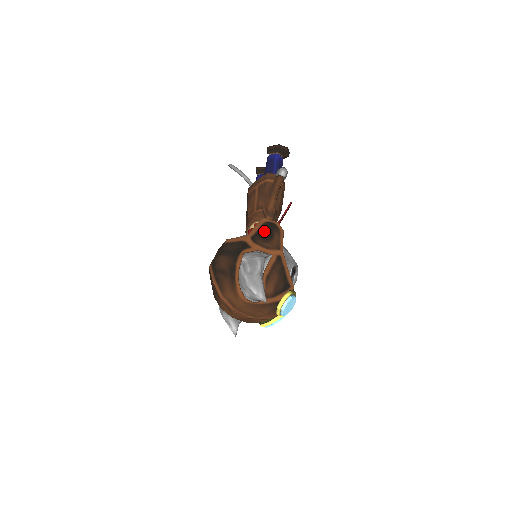
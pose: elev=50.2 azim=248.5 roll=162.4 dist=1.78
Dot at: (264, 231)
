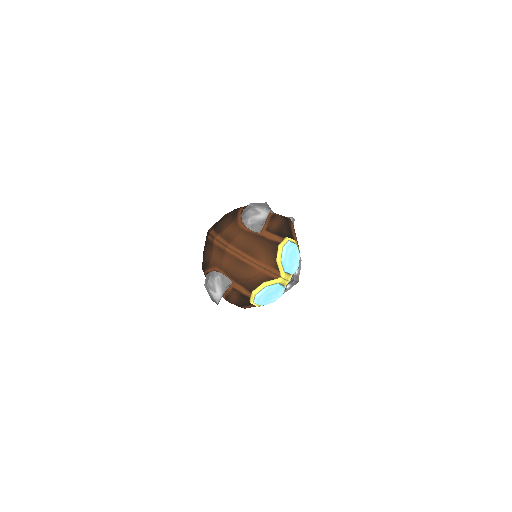
Dot at: occluded
